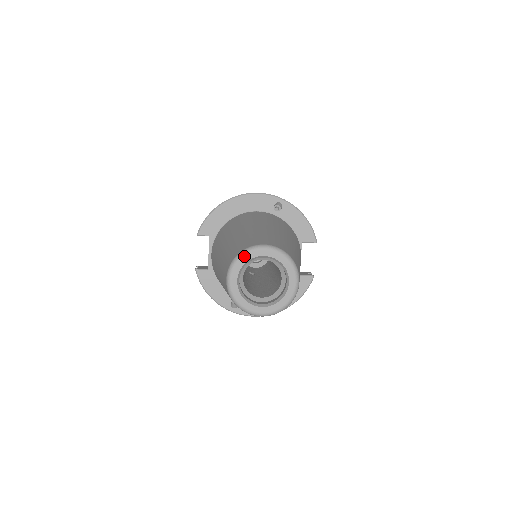
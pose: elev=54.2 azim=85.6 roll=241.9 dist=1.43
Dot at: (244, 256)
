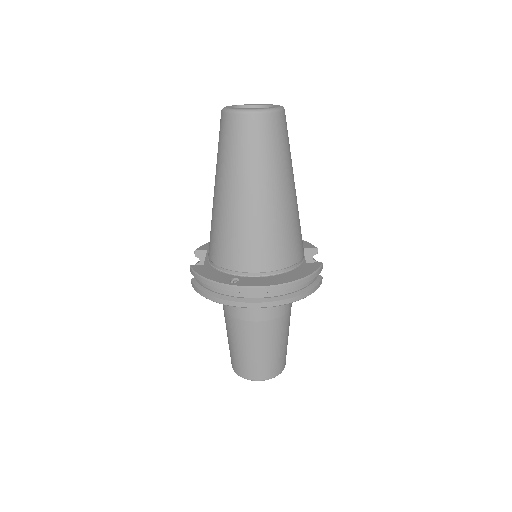
Dot at: (236, 105)
